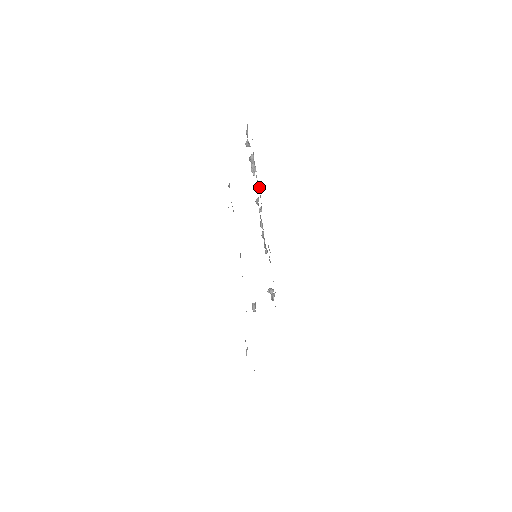
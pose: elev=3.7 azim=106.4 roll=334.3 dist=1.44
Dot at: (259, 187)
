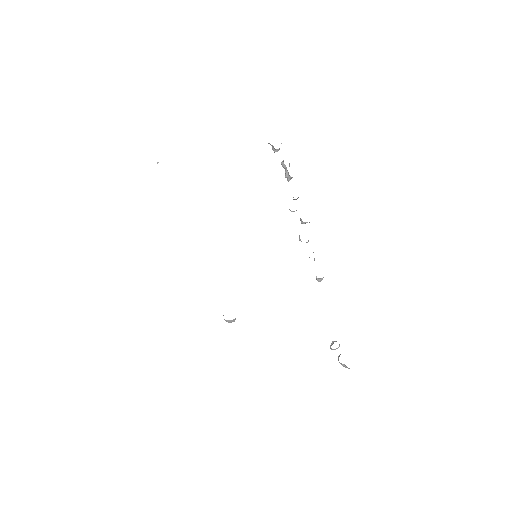
Dot at: occluded
